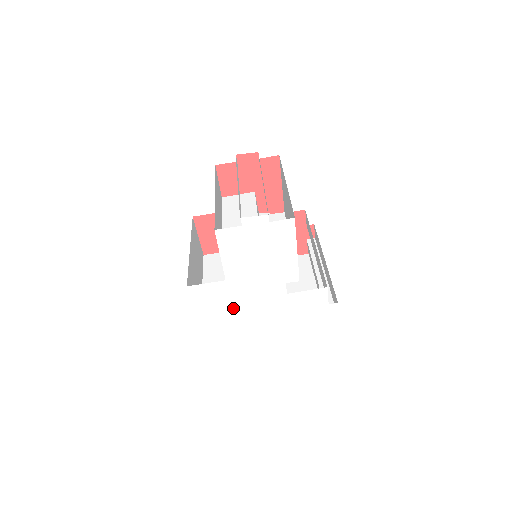
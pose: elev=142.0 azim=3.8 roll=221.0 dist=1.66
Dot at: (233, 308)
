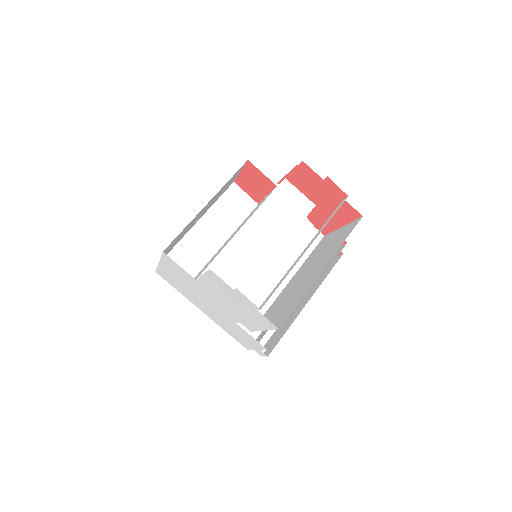
Dot at: (190, 286)
